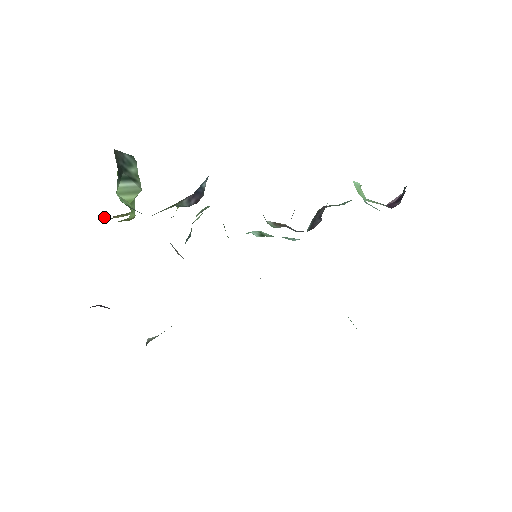
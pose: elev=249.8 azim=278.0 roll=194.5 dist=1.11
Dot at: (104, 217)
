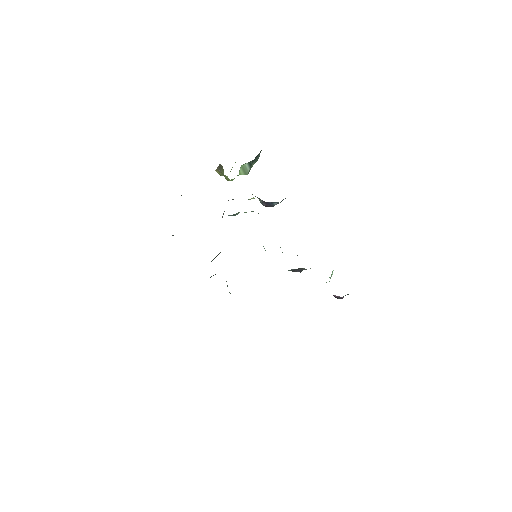
Dot at: (222, 167)
